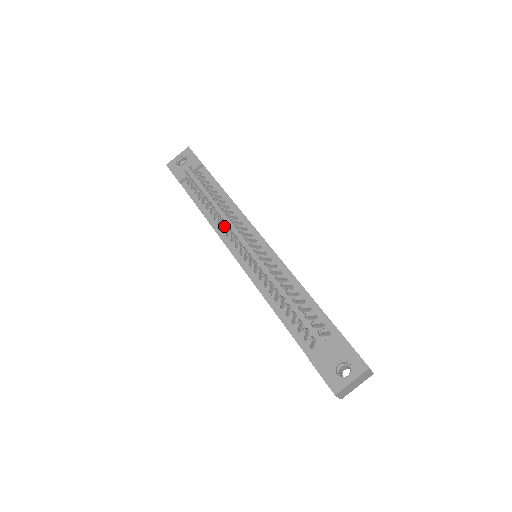
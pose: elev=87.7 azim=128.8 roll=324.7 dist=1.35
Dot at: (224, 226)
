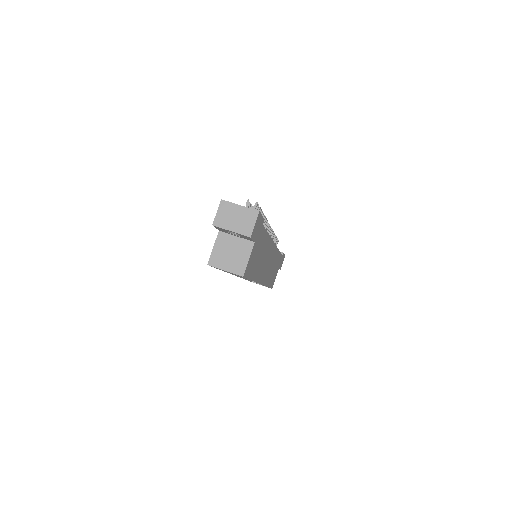
Dot at: occluded
